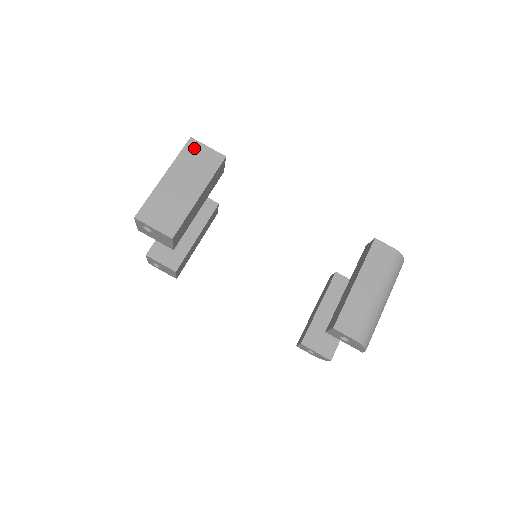
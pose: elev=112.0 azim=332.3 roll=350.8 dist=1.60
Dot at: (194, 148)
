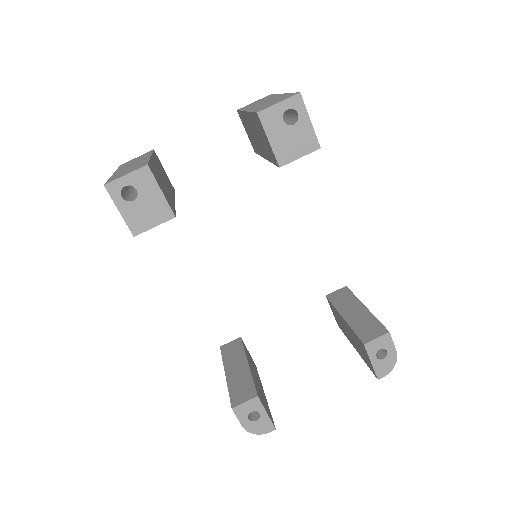
Dot at: occluded
